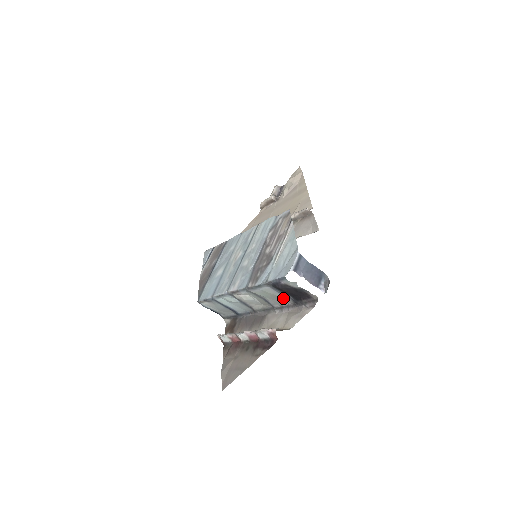
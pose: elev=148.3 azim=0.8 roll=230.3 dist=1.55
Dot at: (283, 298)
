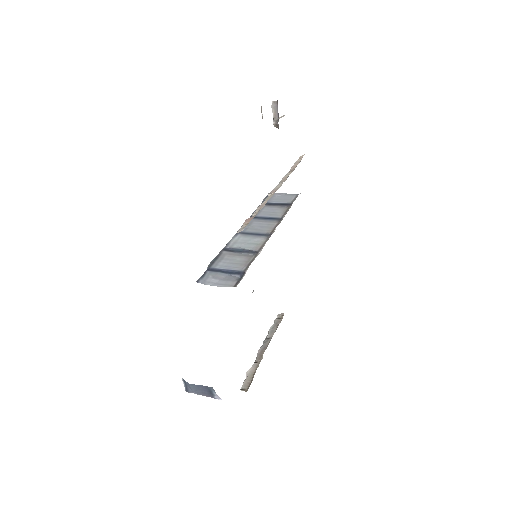
Dot at: occluded
